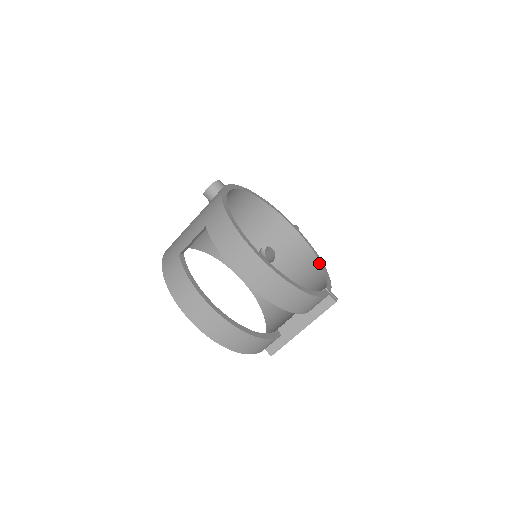
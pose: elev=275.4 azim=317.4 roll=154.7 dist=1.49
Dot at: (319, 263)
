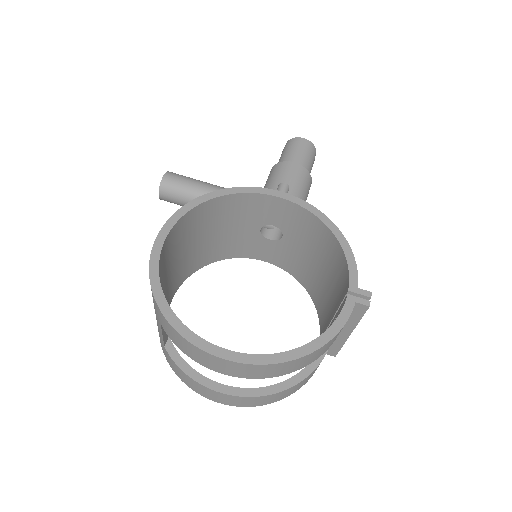
Dot at: (331, 234)
